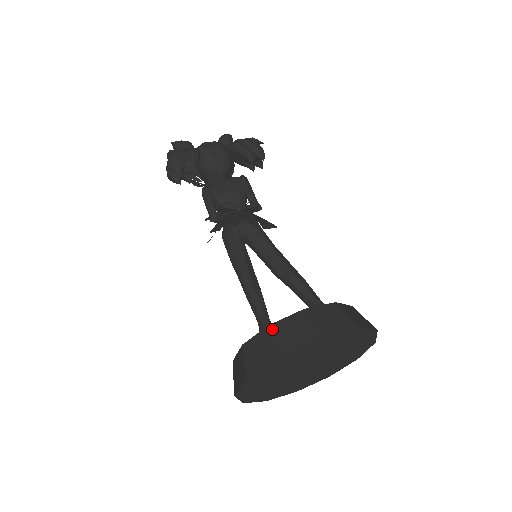
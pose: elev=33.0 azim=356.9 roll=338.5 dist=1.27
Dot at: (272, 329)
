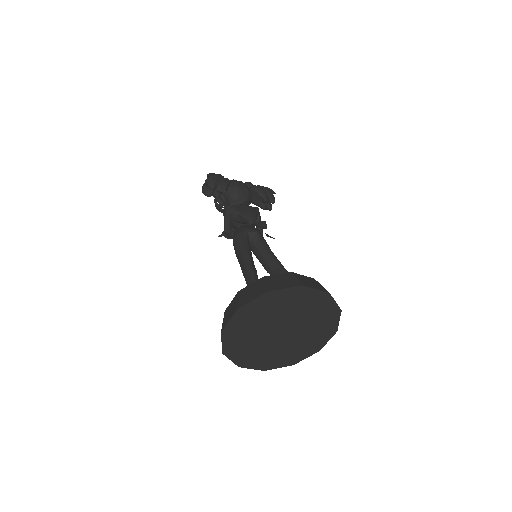
Dot at: (265, 278)
